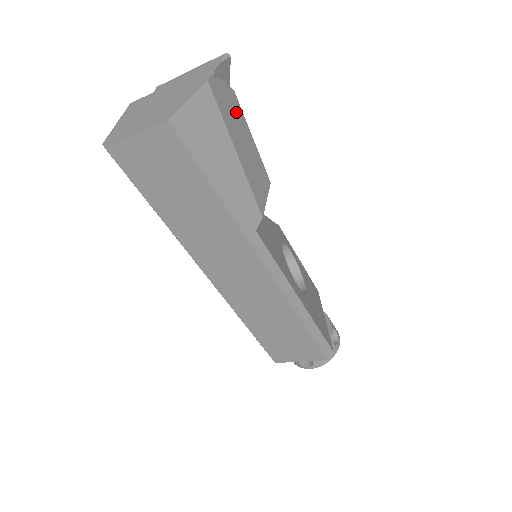
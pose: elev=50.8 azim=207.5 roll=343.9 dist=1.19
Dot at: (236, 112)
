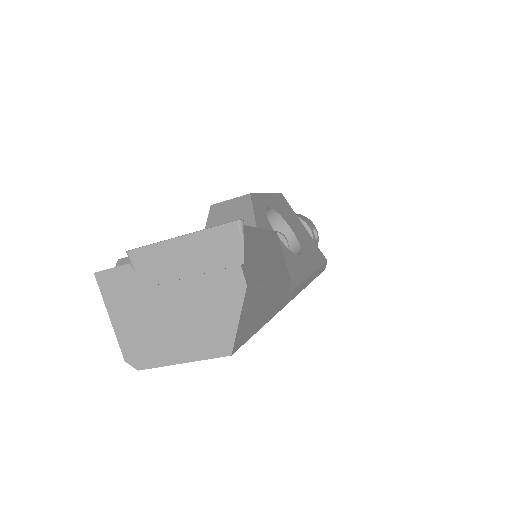
Dot at: (254, 244)
